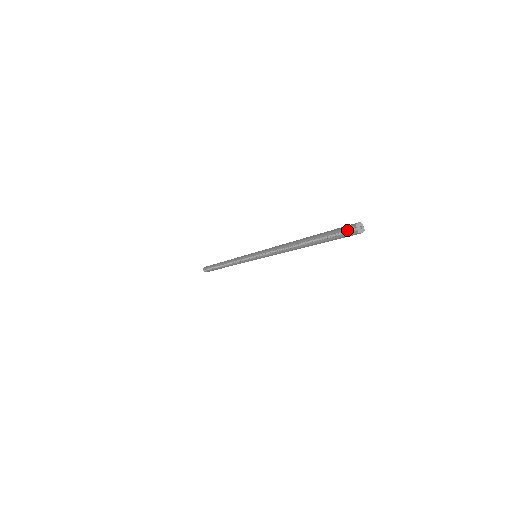
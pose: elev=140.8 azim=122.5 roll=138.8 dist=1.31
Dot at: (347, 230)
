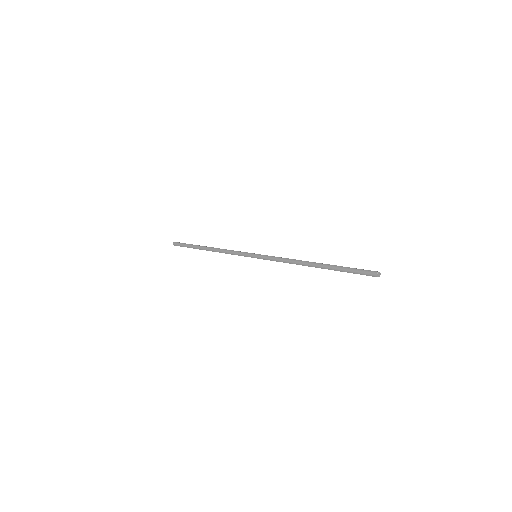
Dot at: occluded
